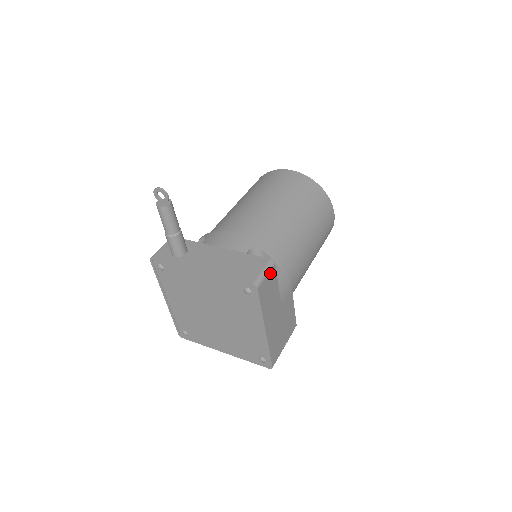
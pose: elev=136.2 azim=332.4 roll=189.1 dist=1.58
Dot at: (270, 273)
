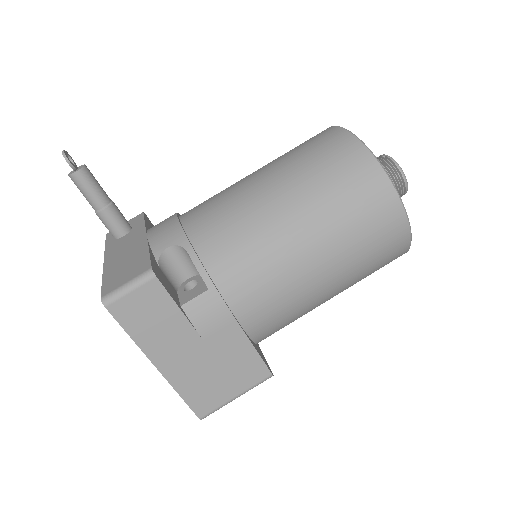
Dot at: (143, 288)
